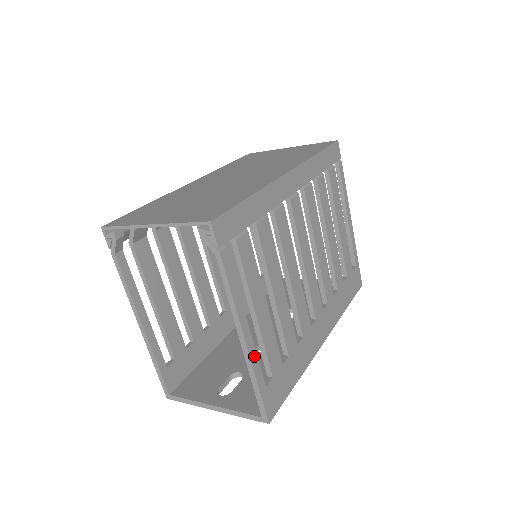
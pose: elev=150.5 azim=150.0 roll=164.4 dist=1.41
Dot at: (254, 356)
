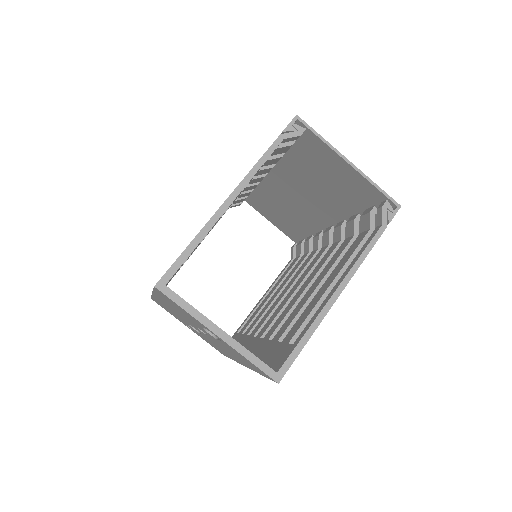
Dot at: (323, 315)
